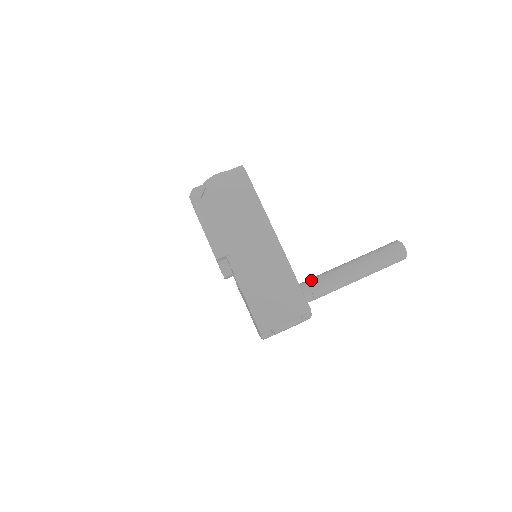
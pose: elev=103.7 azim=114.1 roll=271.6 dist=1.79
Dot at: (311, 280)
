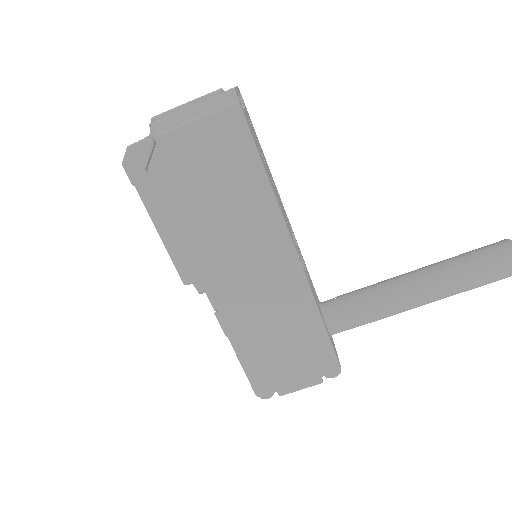
Dot at: (347, 305)
